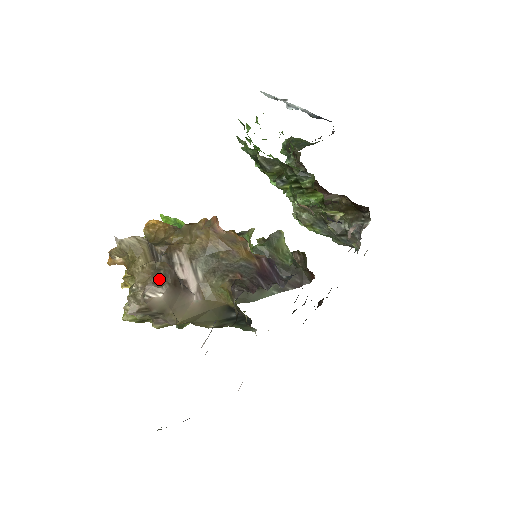
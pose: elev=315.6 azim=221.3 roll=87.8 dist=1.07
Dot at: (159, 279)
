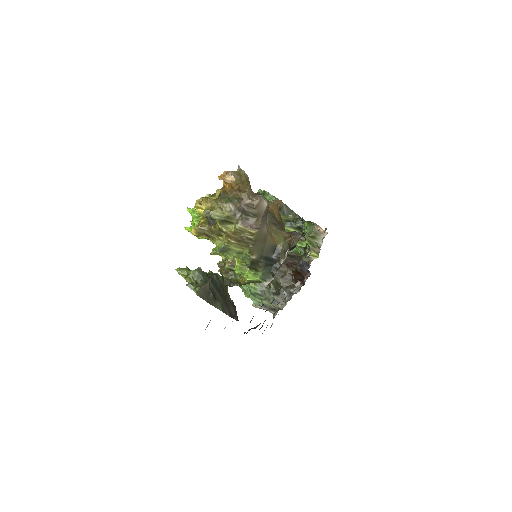
Dot at: occluded
